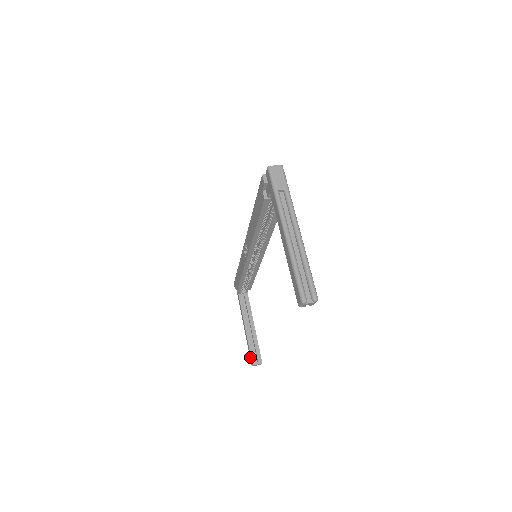
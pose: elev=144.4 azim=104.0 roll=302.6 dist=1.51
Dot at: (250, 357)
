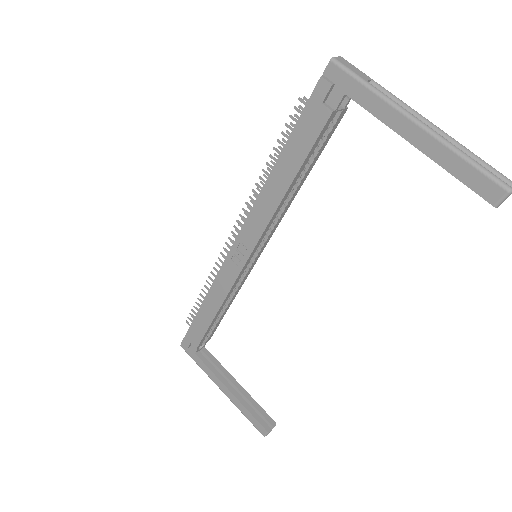
Dot at: (257, 426)
